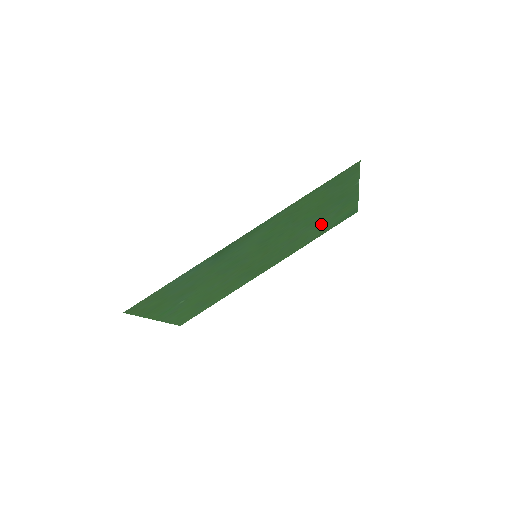
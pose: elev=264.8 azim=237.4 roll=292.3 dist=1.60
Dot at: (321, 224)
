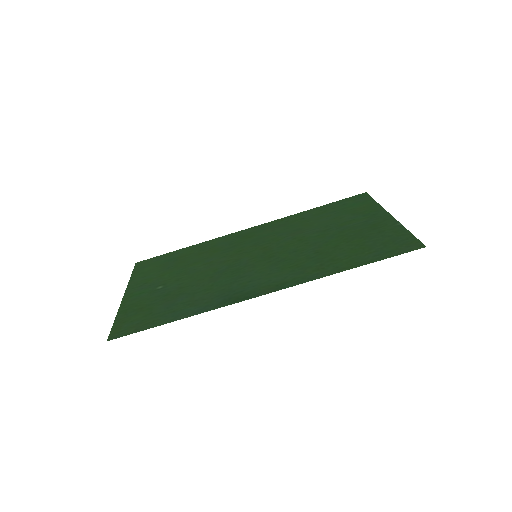
Dot at: (331, 218)
